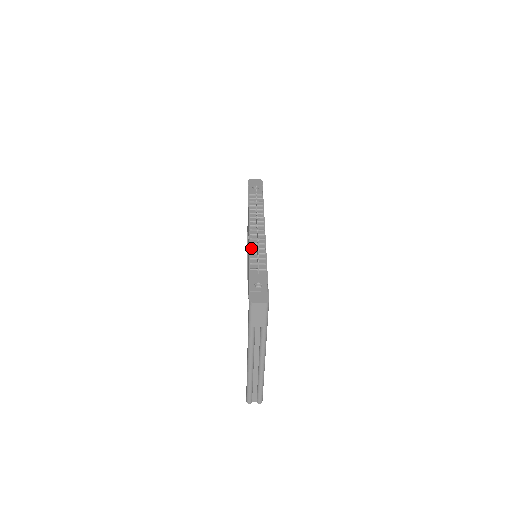
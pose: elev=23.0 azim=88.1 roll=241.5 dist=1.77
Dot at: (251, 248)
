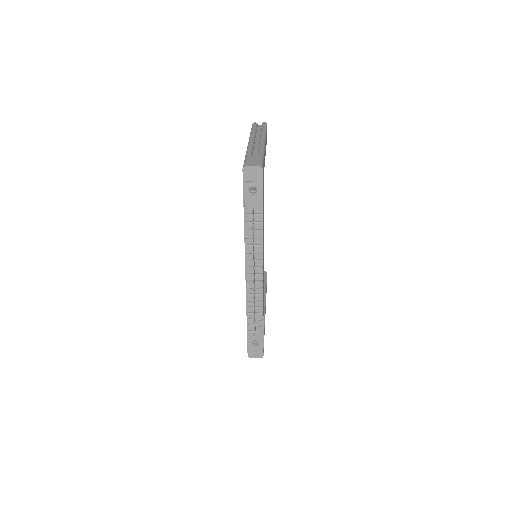
Dot at: (248, 301)
